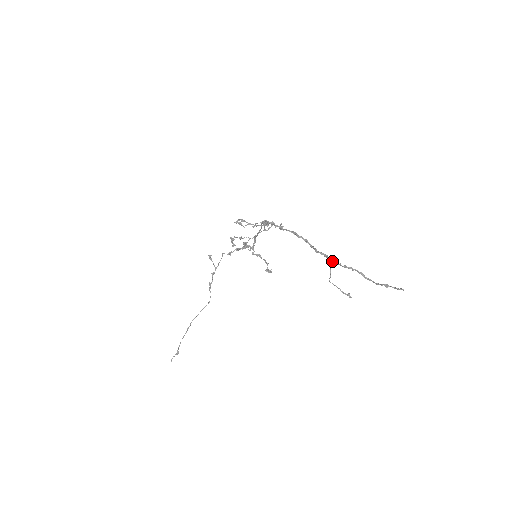
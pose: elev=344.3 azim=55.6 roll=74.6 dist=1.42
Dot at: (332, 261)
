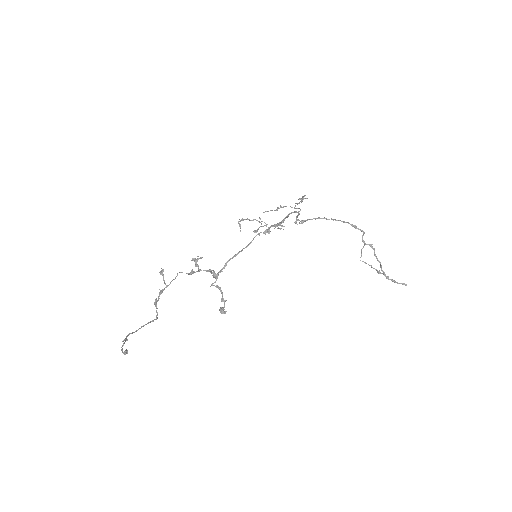
Dot at: (364, 241)
